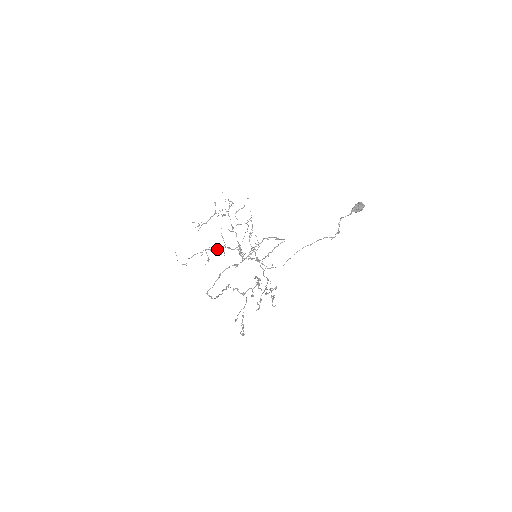
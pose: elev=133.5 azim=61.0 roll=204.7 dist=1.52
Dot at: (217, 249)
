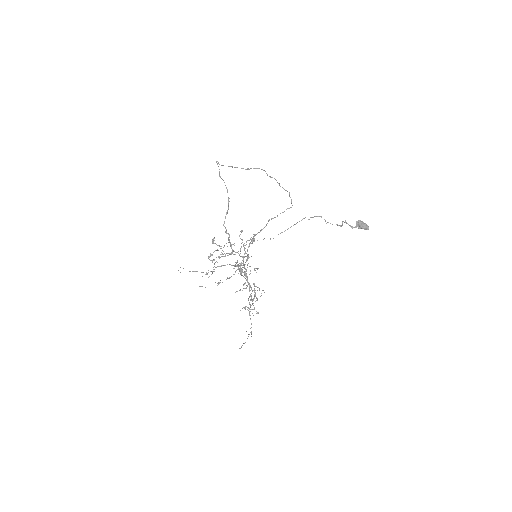
Dot at: occluded
